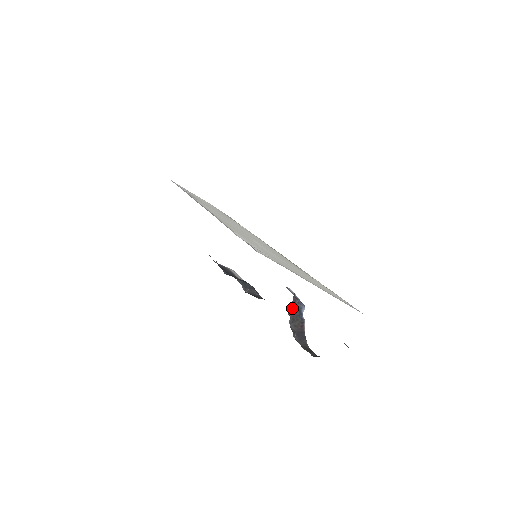
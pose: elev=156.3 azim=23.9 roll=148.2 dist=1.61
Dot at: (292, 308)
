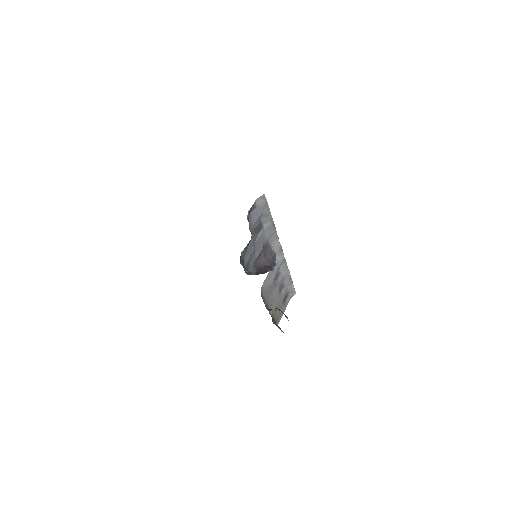
Dot at: (263, 267)
